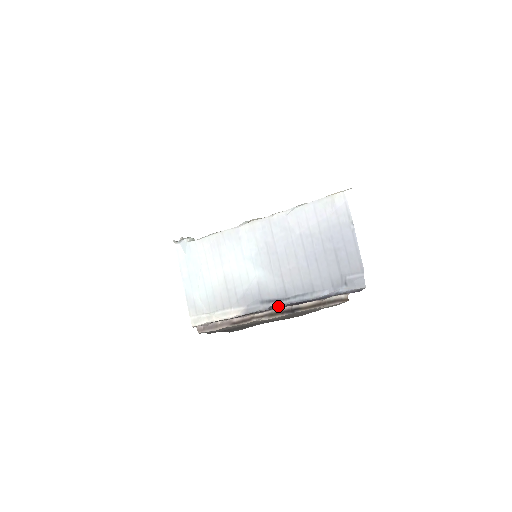
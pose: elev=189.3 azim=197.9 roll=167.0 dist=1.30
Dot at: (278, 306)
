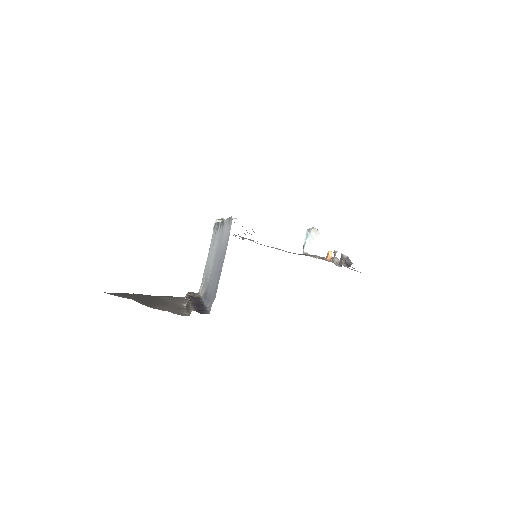
Dot at: (203, 301)
